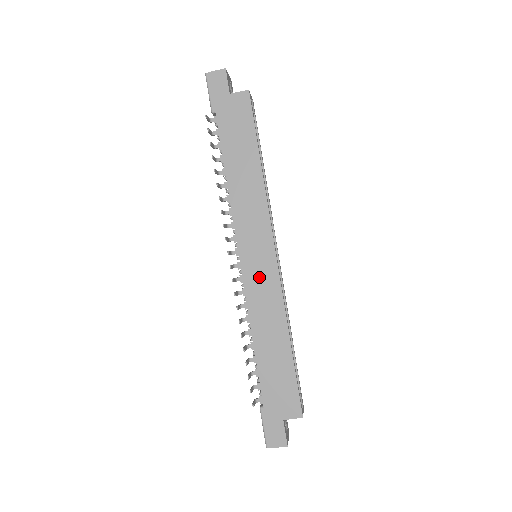
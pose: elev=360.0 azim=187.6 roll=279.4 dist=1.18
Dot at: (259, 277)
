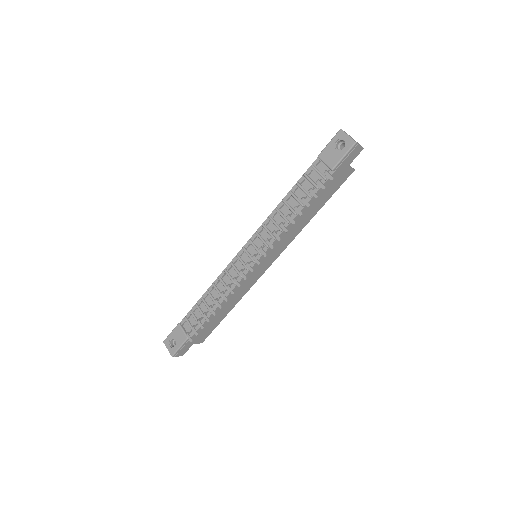
Dot at: (253, 275)
